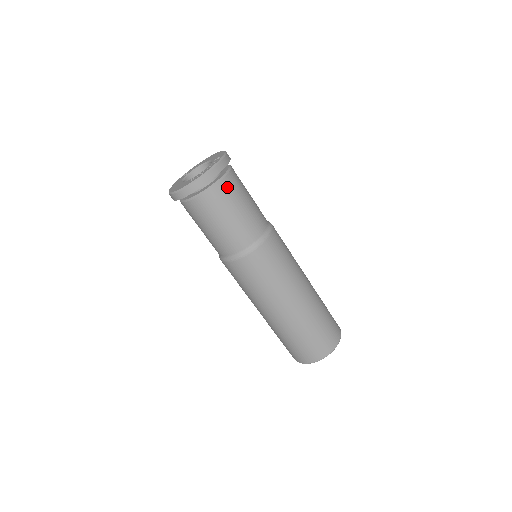
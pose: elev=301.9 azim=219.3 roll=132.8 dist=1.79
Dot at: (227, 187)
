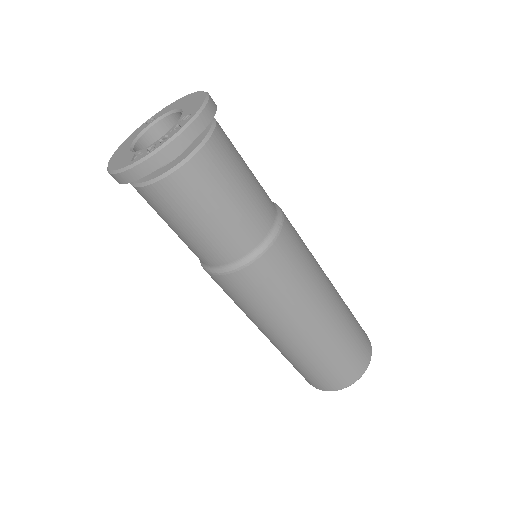
Dot at: (193, 177)
